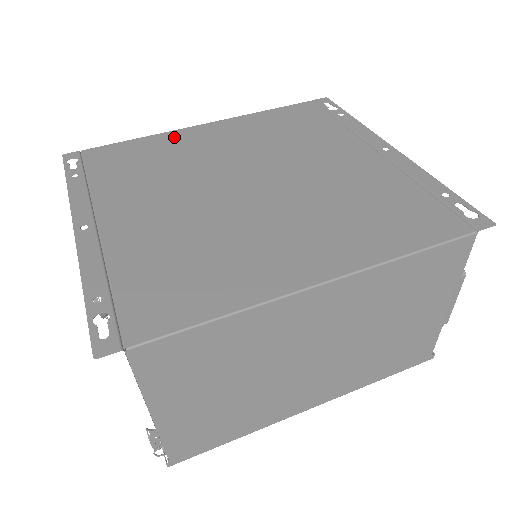
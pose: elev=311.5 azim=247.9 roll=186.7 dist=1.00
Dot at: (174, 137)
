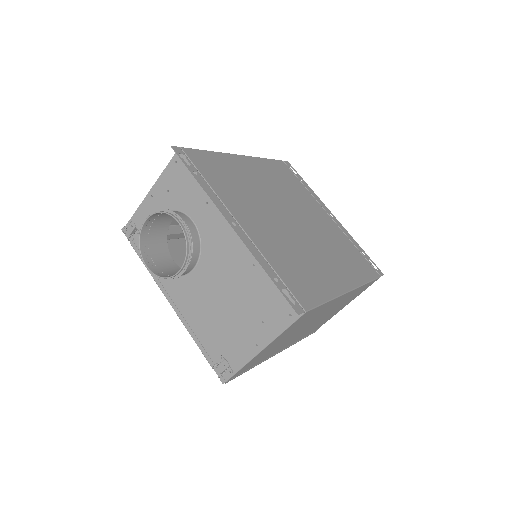
Dot at: (231, 160)
